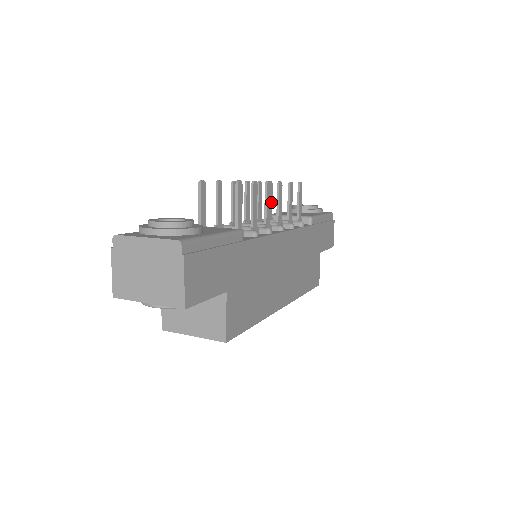
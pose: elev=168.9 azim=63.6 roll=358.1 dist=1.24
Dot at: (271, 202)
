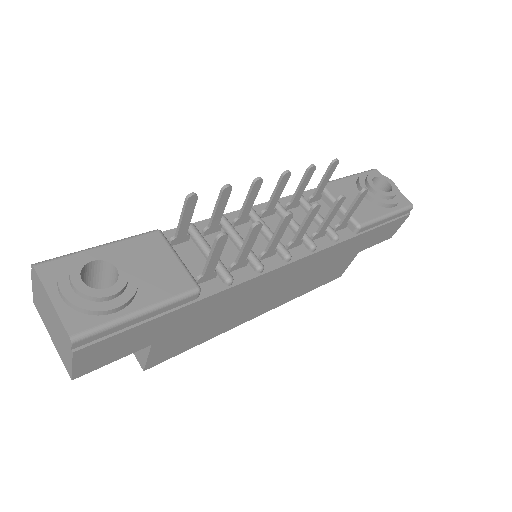
Dot at: (326, 181)
